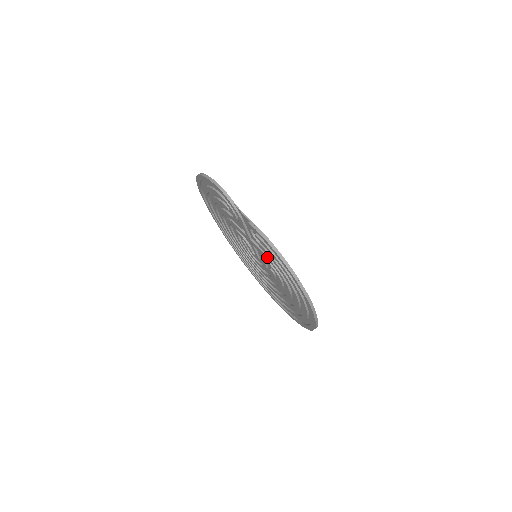
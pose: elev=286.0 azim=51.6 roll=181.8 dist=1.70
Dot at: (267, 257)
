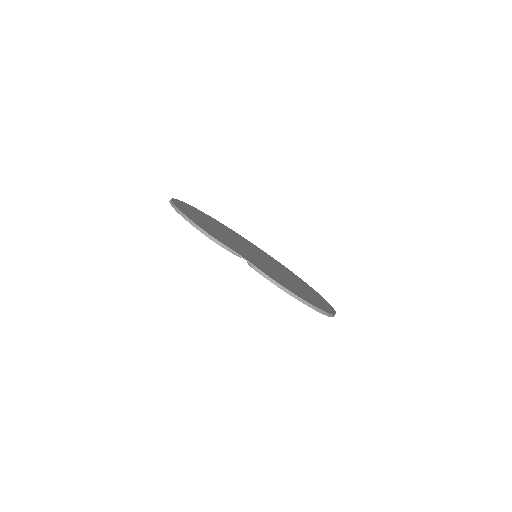
Dot at: occluded
